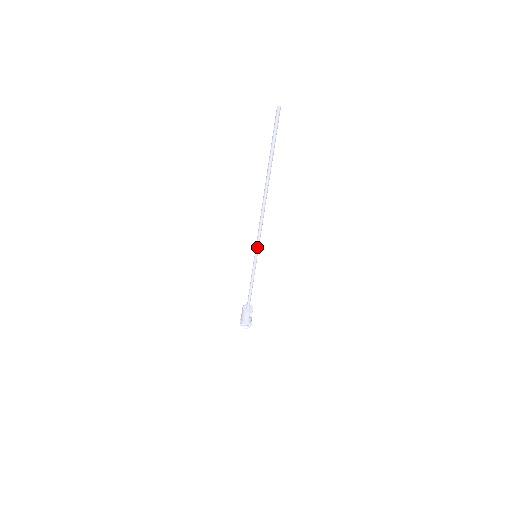
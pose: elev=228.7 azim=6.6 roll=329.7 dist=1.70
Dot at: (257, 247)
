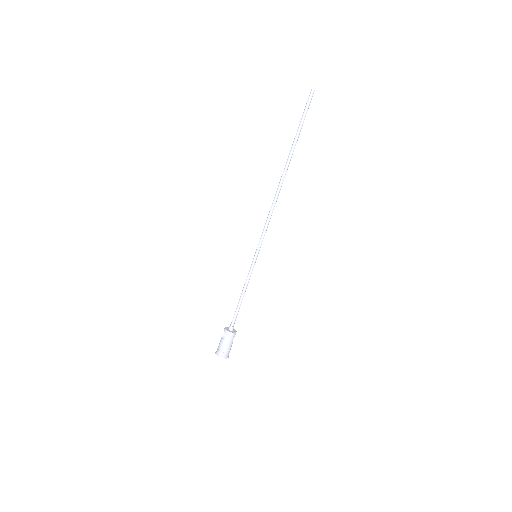
Dot at: (261, 244)
